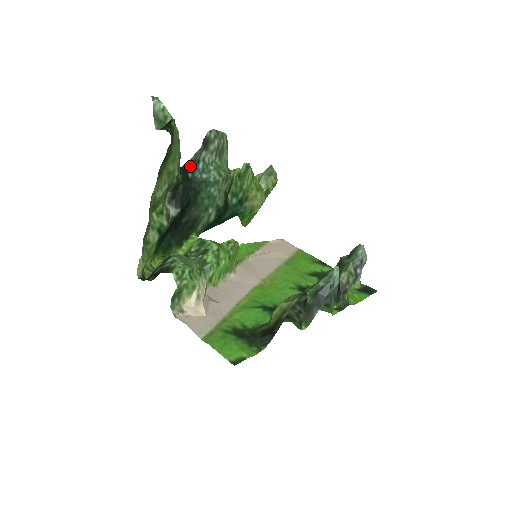
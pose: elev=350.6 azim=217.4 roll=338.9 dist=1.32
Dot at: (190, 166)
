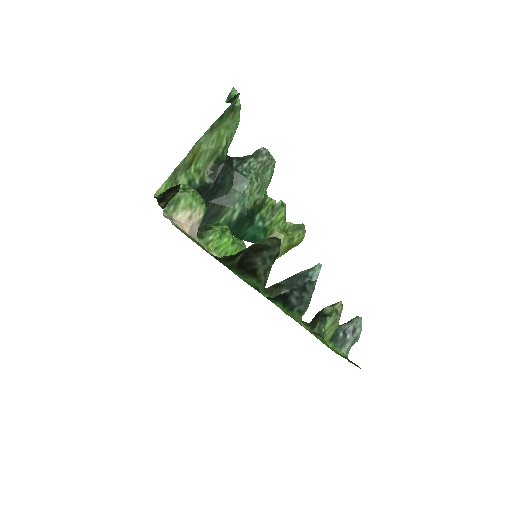
Dot at: (237, 160)
